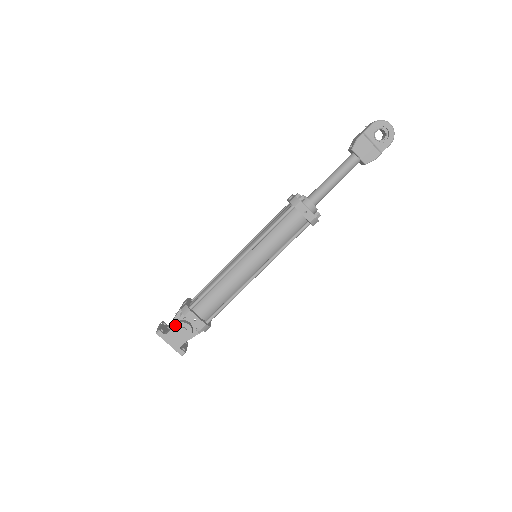
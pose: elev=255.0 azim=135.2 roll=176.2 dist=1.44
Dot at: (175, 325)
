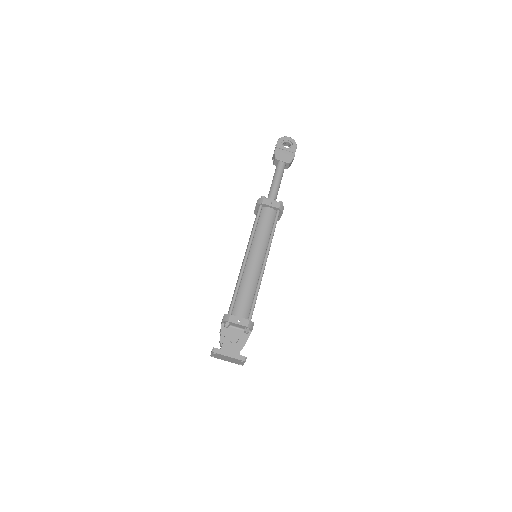
Dot at: (225, 336)
